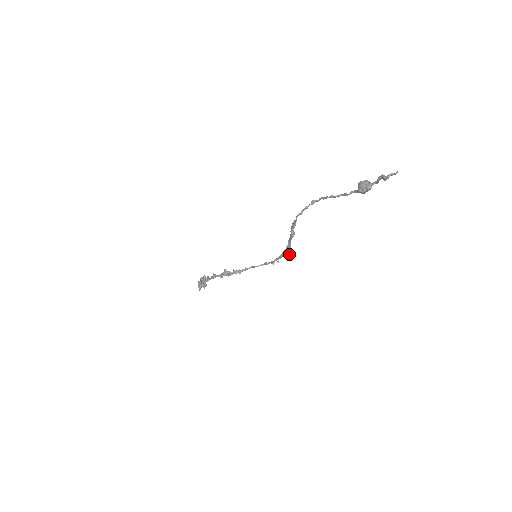
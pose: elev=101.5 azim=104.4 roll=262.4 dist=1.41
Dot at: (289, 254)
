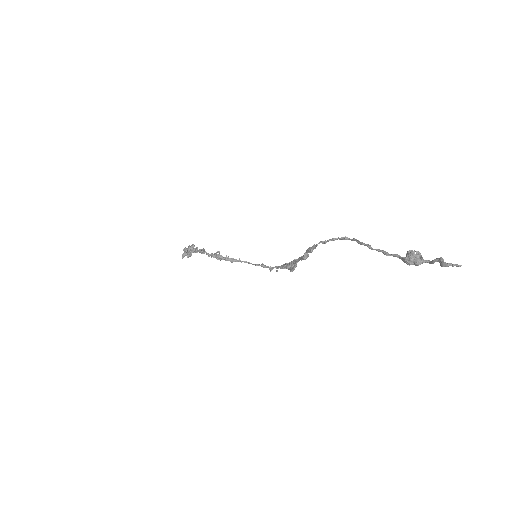
Dot at: (292, 270)
